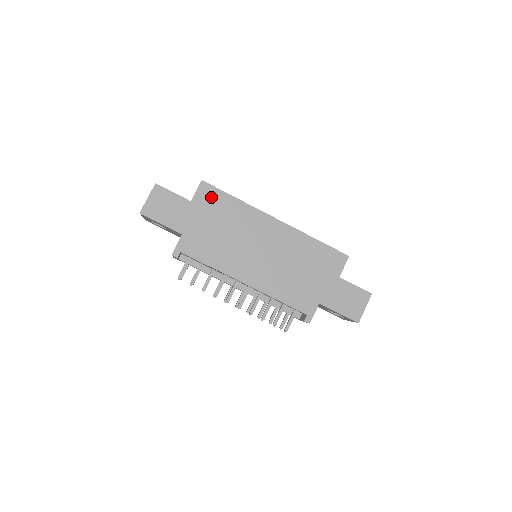
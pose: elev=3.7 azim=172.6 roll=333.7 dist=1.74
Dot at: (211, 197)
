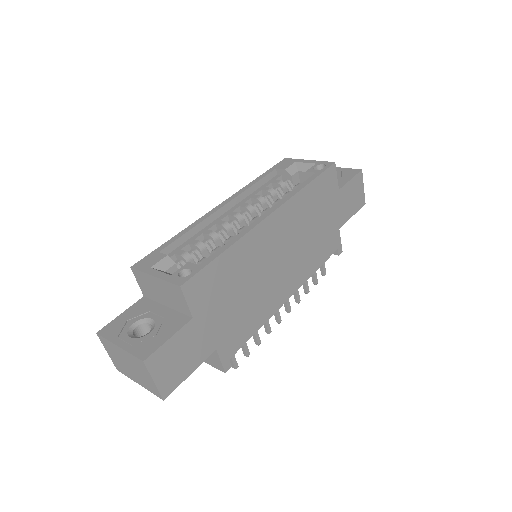
Dot at: (205, 286)
